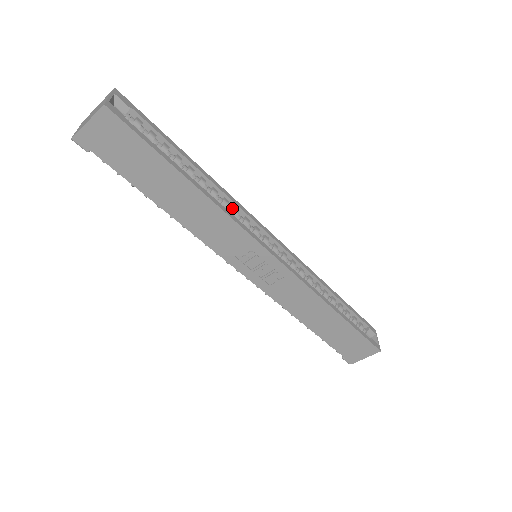
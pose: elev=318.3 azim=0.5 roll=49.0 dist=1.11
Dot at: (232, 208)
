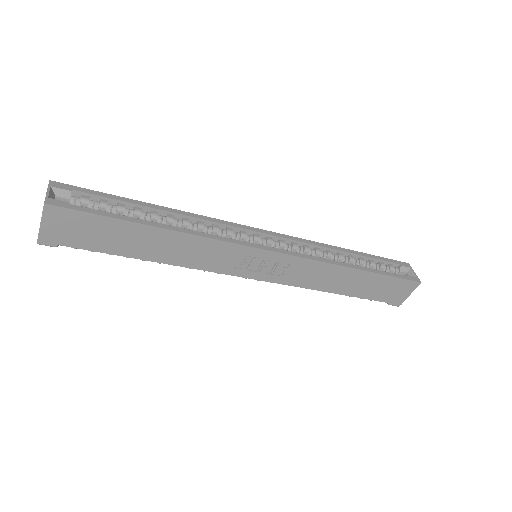
Dot at: (210, 227)
